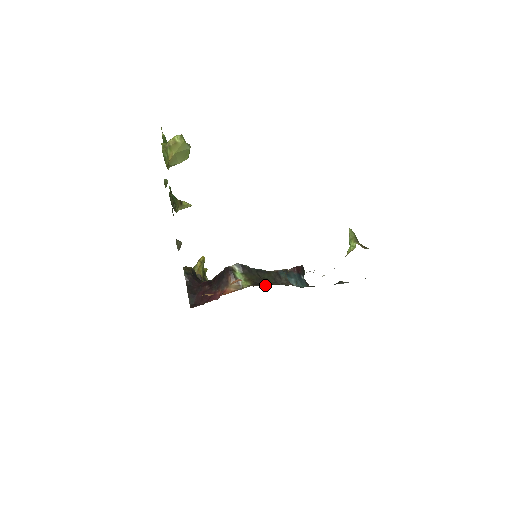
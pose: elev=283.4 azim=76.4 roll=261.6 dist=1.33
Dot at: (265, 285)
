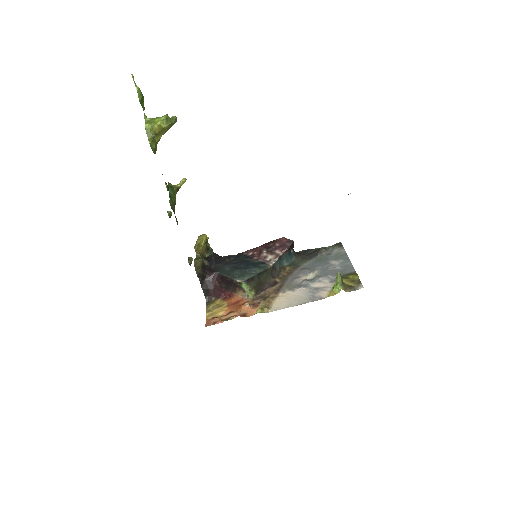
Dot at: (265, 288)
